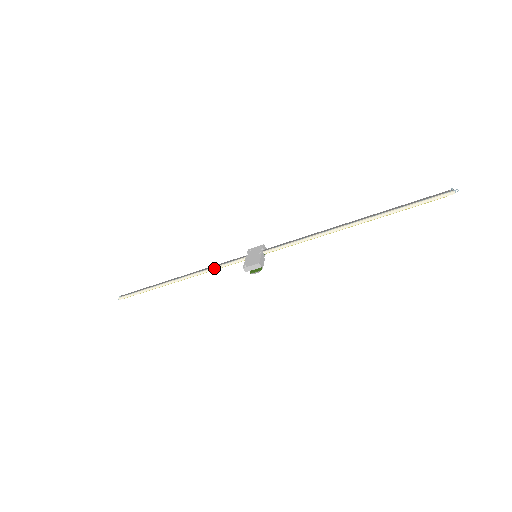
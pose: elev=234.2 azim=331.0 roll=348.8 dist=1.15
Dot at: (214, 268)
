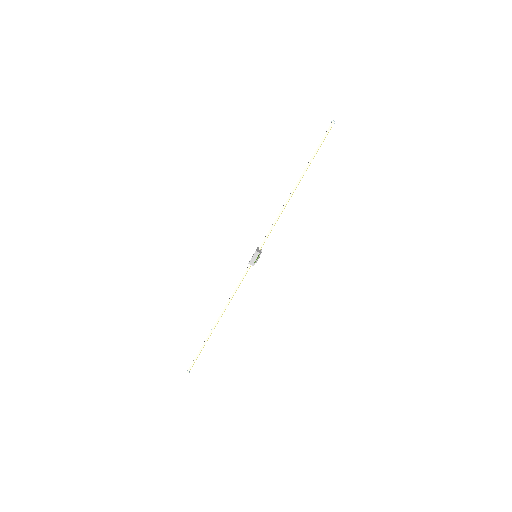
Dot at: (236, 288)
